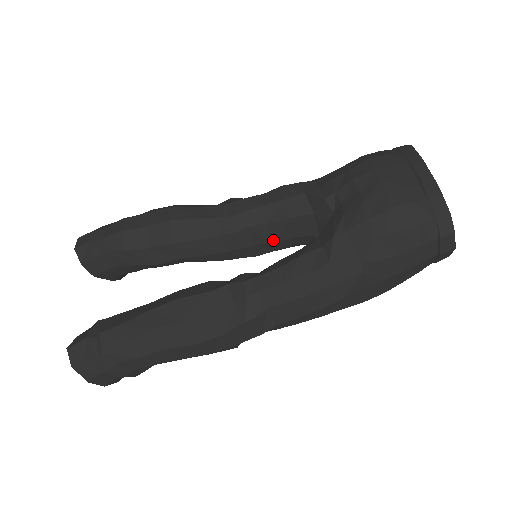
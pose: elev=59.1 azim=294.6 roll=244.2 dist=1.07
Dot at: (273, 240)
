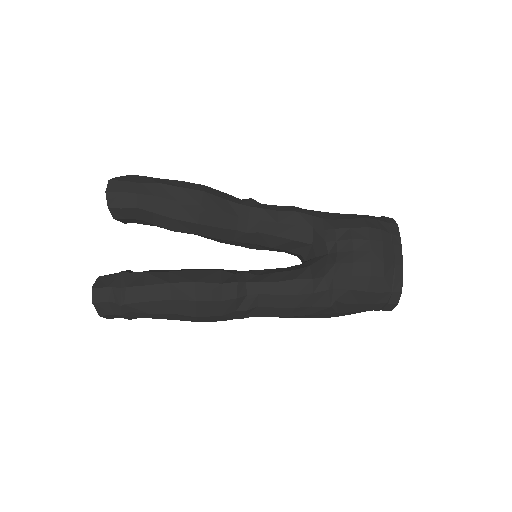
Dot at: (272, 247)
